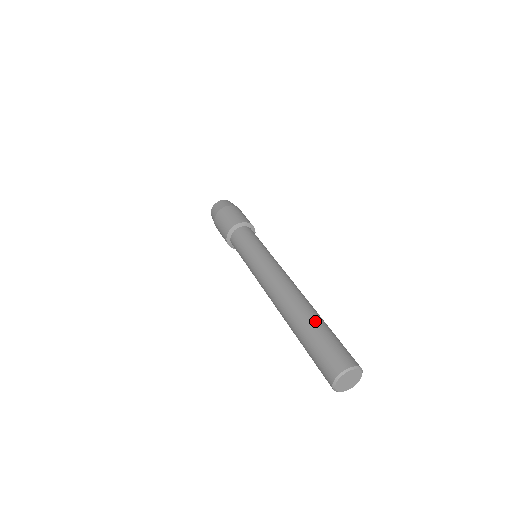
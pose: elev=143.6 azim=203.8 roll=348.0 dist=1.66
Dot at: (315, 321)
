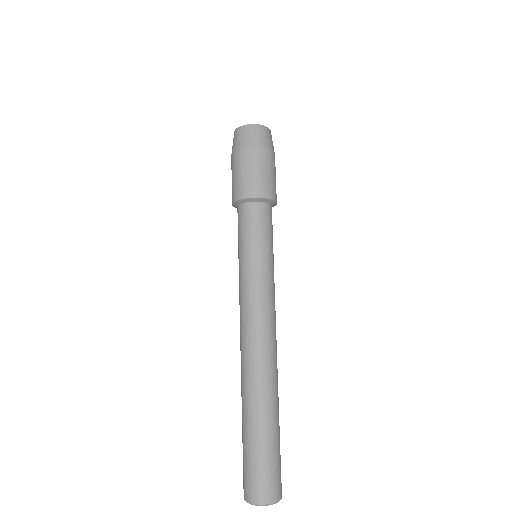
Dot at: (258, 423)
